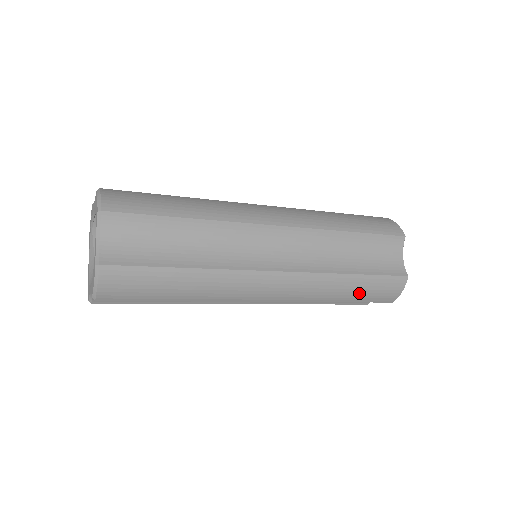
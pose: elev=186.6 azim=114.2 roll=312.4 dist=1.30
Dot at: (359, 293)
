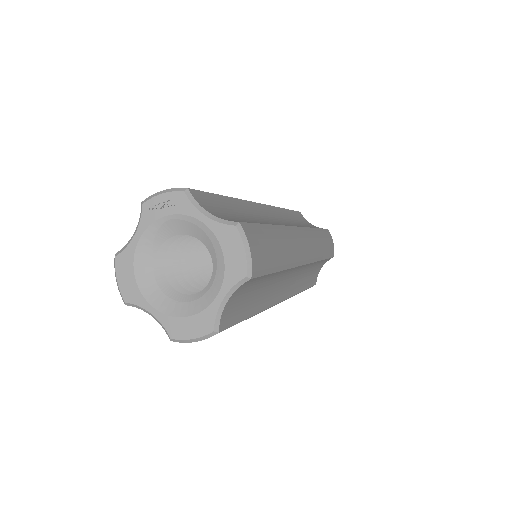
Dot at: occluded
